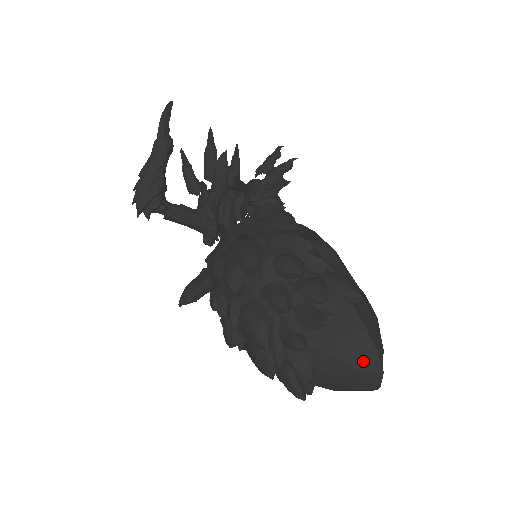
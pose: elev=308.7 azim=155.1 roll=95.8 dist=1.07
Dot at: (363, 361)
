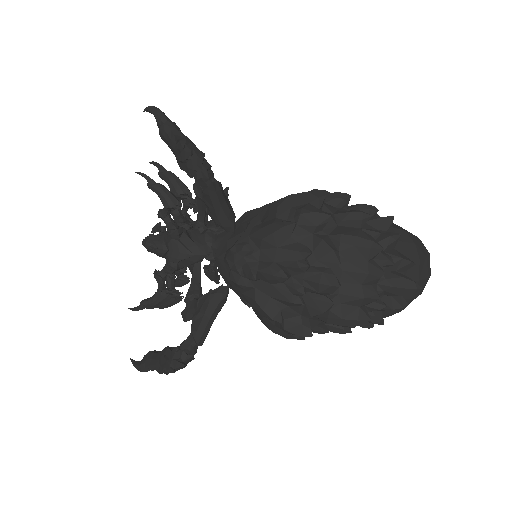
Dot at: (420, 246)
